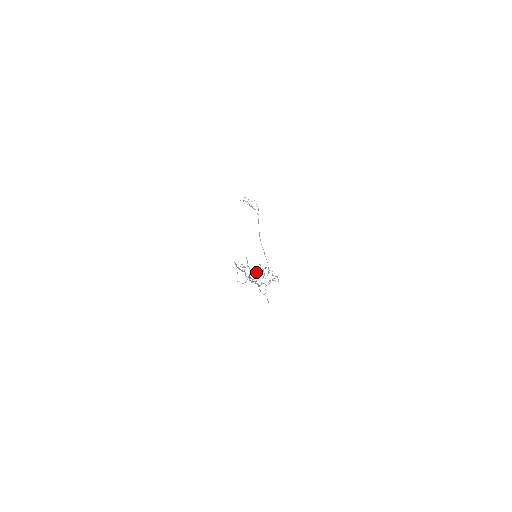
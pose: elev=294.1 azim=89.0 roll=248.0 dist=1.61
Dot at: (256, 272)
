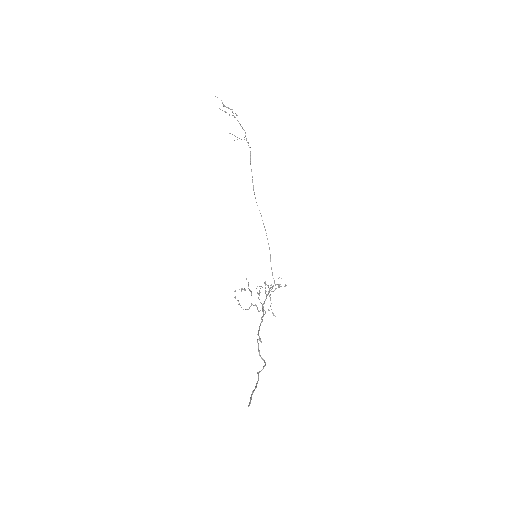
Dot at: occluded
